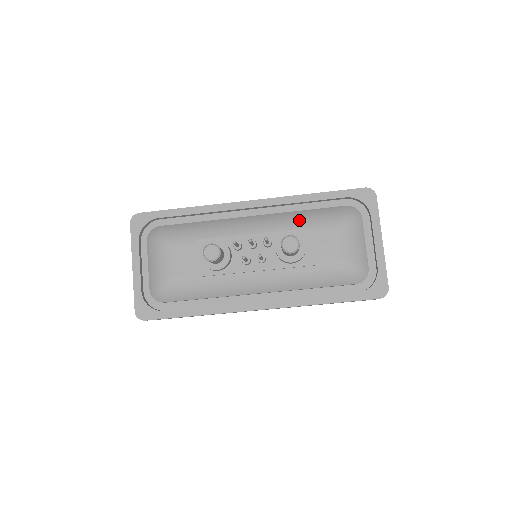
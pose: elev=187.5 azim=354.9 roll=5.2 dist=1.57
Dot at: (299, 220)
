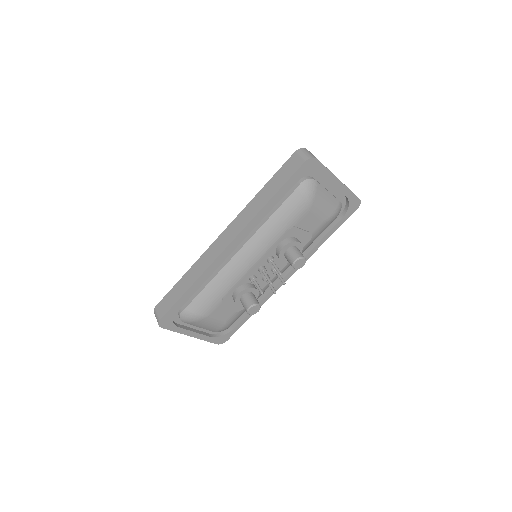
Dot at: (278, 228)
